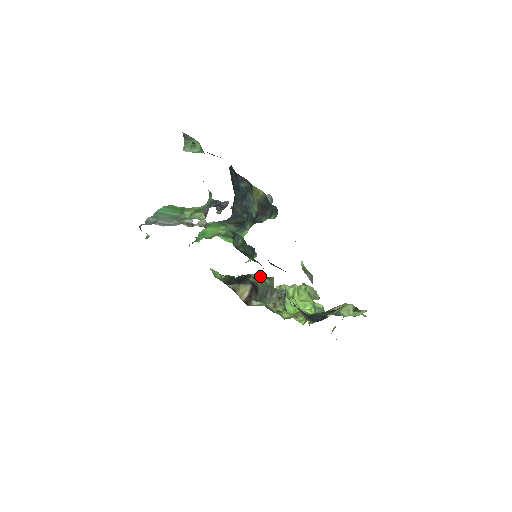
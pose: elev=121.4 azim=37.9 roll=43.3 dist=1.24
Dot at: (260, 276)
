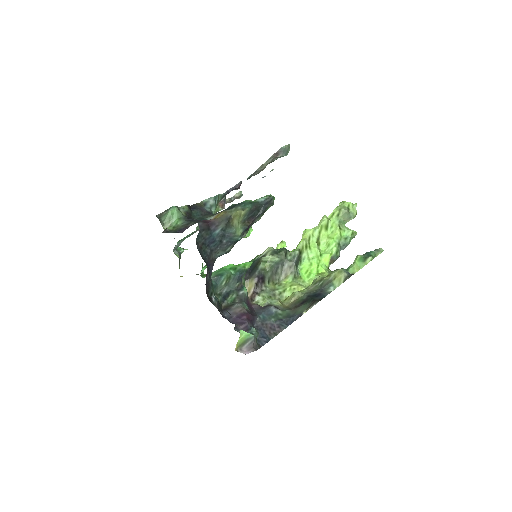
Dot at: (269, 258)
